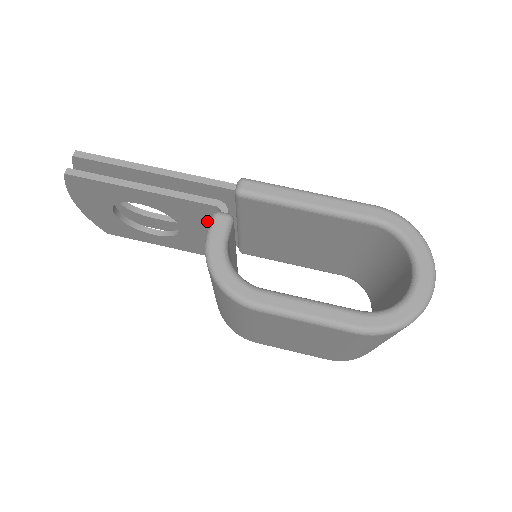
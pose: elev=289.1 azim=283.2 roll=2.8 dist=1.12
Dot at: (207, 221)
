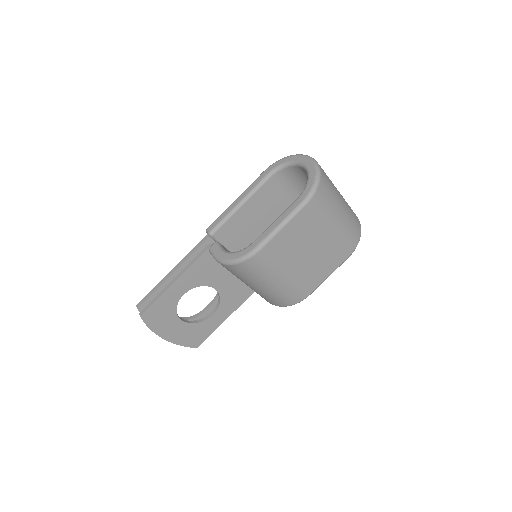
Dot at: (217, 266)
